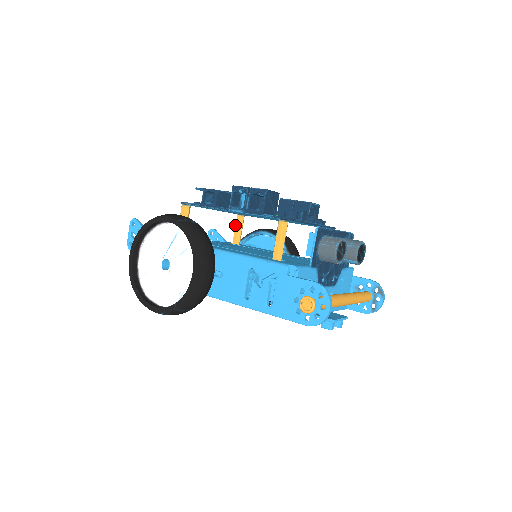
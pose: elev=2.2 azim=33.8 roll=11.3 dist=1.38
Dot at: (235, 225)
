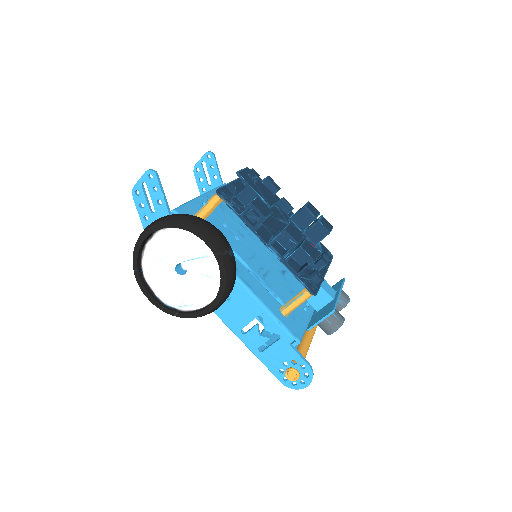
Dot at: occluded
